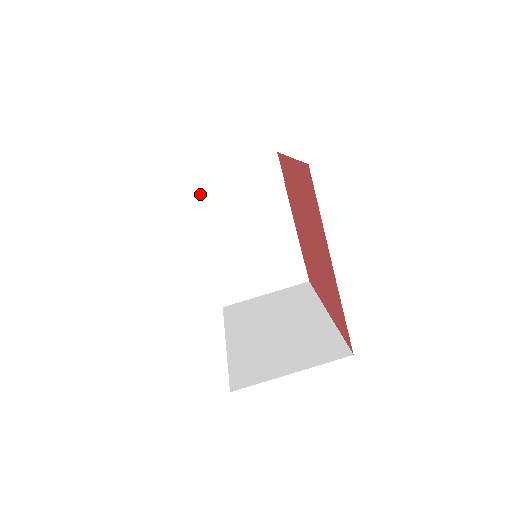
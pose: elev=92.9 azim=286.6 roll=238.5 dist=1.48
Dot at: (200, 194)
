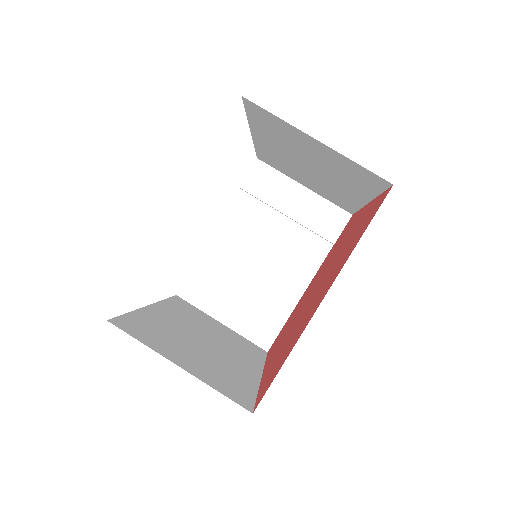
Dot at: (260, 184)
